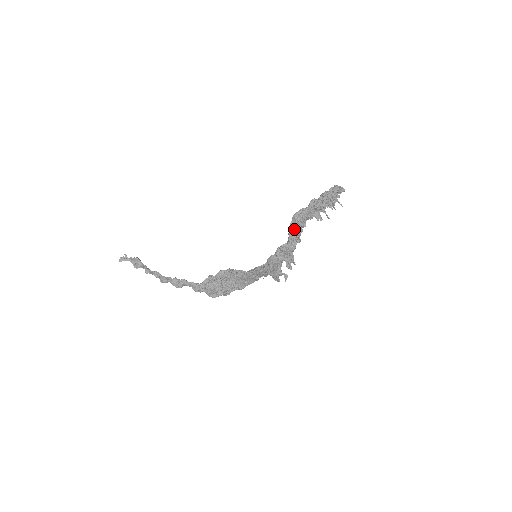
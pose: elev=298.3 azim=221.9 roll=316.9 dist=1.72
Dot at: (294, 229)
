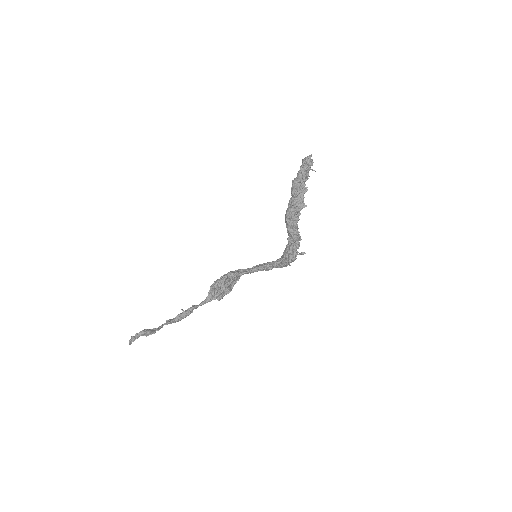
Dot at: (294, 228)
